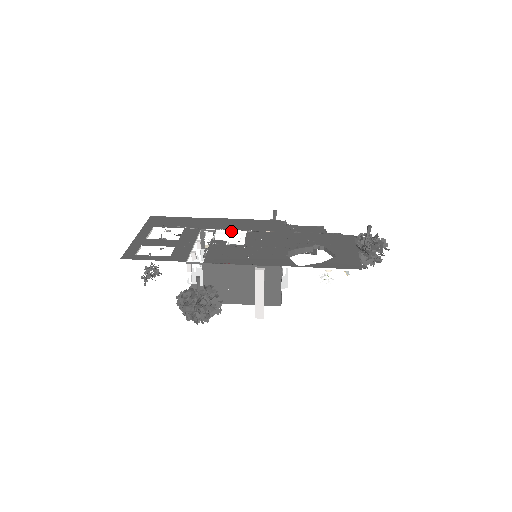
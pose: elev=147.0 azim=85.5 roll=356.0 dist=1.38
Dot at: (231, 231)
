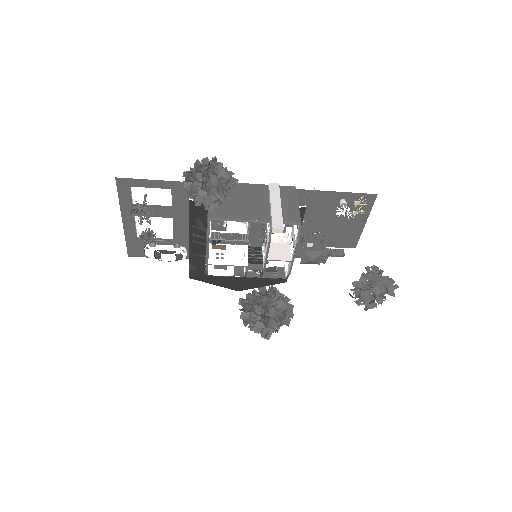
Dot at: occluded
